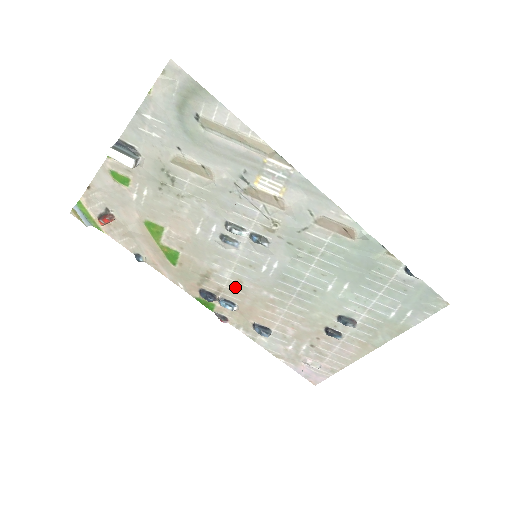
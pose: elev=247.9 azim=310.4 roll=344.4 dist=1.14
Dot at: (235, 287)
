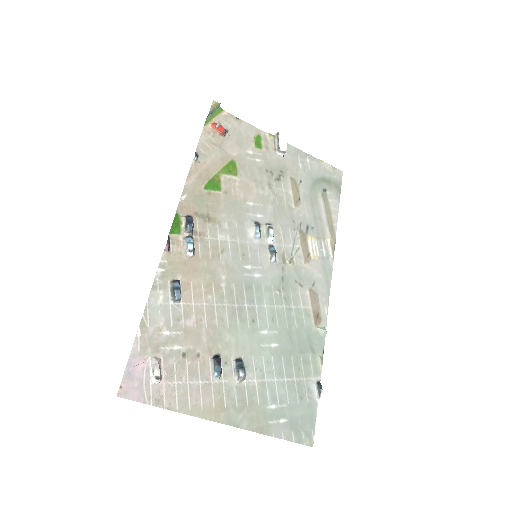
Dot at: (213, 248)
